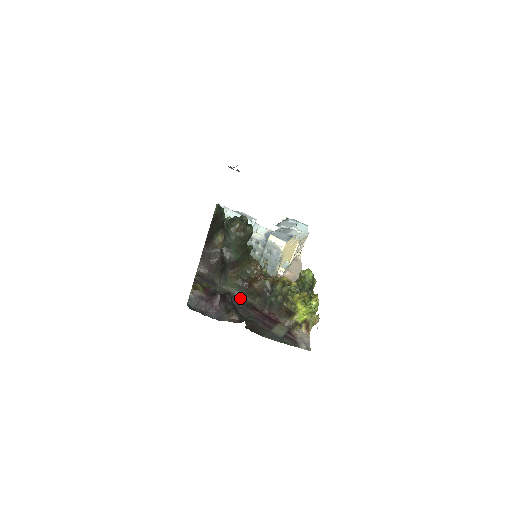
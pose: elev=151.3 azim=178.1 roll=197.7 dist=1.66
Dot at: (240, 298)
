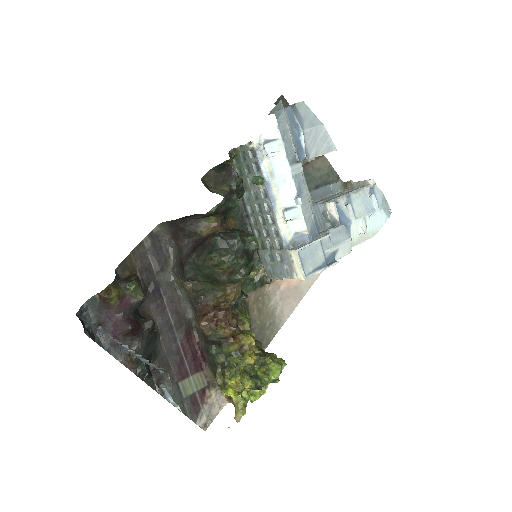
Dot at: (183, 306)
